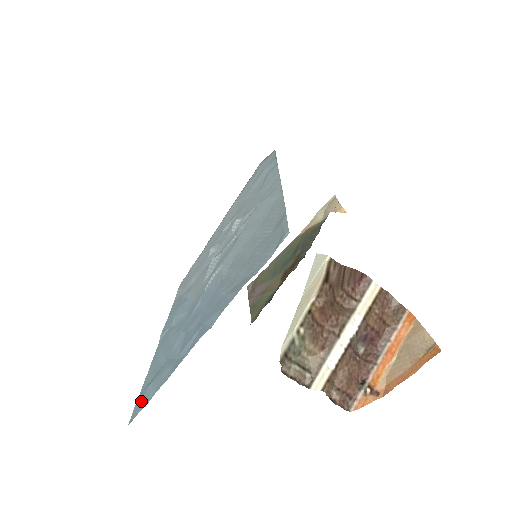
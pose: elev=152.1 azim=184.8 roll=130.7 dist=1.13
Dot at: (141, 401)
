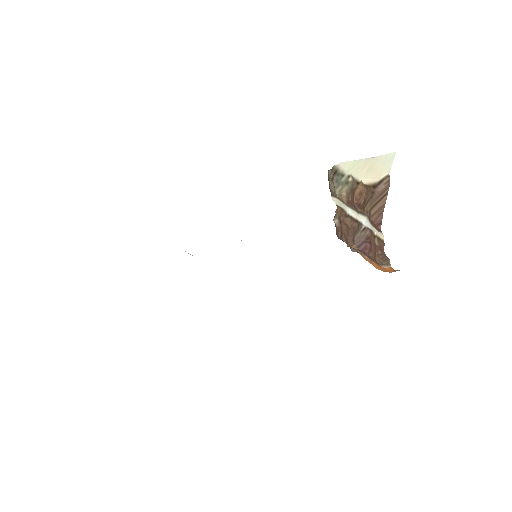
Dot at: occluded
